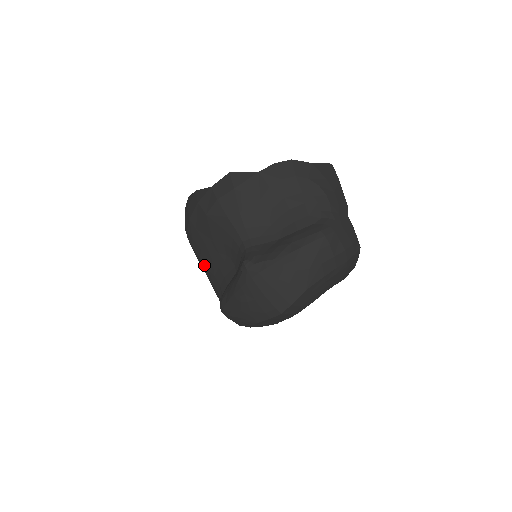
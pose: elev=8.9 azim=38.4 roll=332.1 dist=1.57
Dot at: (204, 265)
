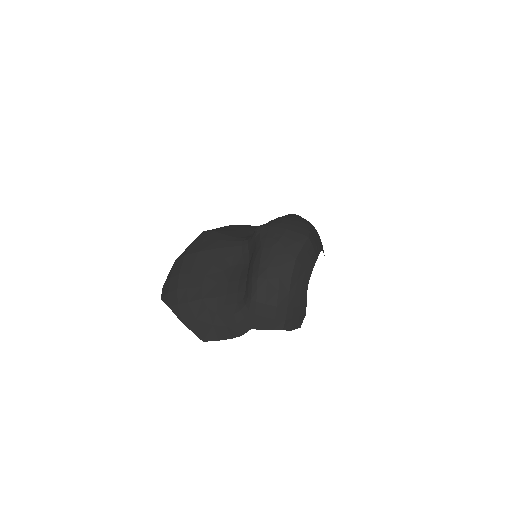
Dot at: (209, 300)
